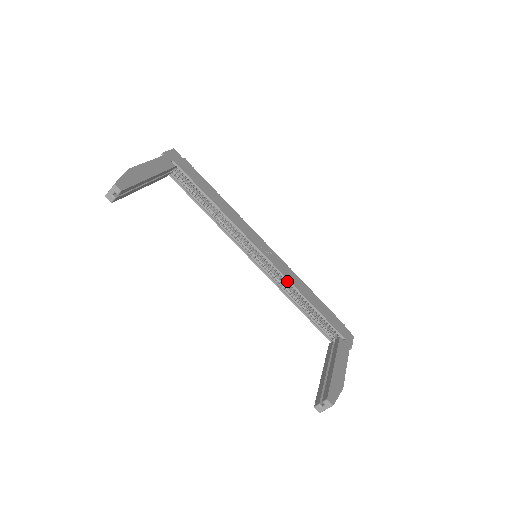
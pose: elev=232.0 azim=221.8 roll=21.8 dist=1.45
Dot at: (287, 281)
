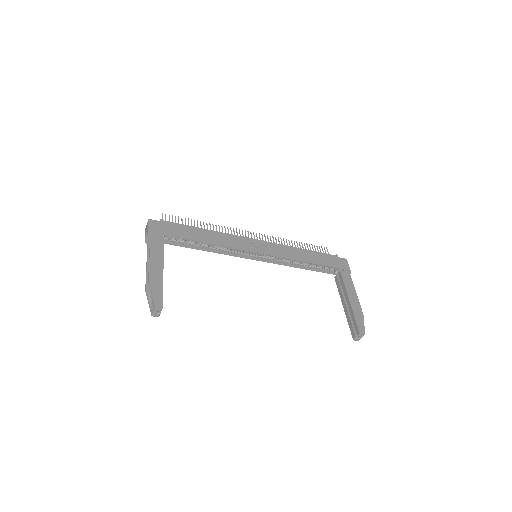
Dot at: (286, 258)
